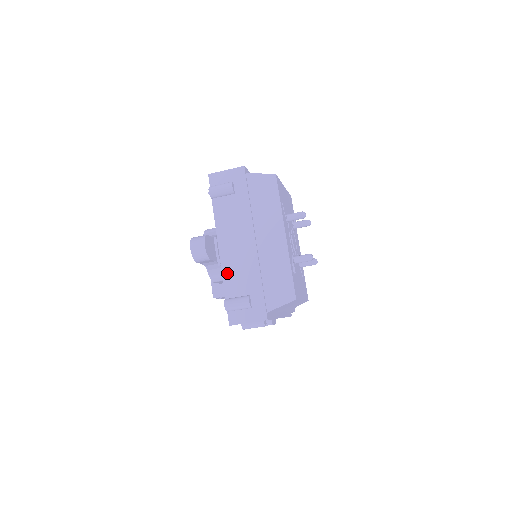
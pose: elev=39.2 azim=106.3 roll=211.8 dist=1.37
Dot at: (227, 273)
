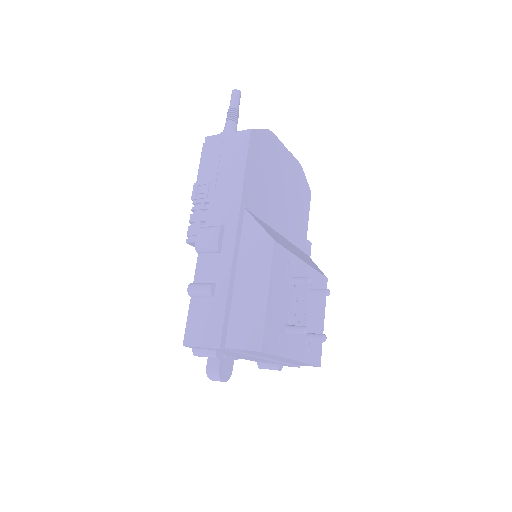
Dot at: occluded
